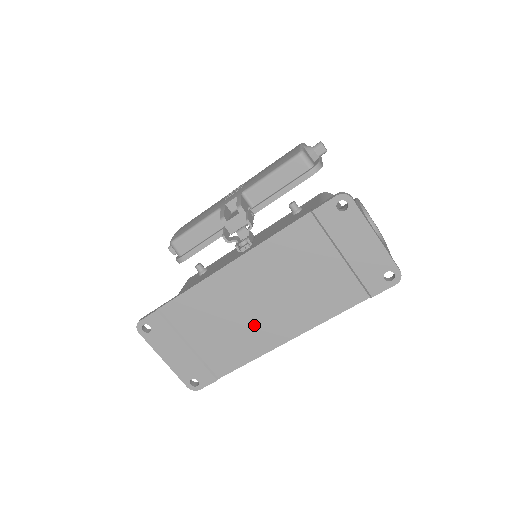
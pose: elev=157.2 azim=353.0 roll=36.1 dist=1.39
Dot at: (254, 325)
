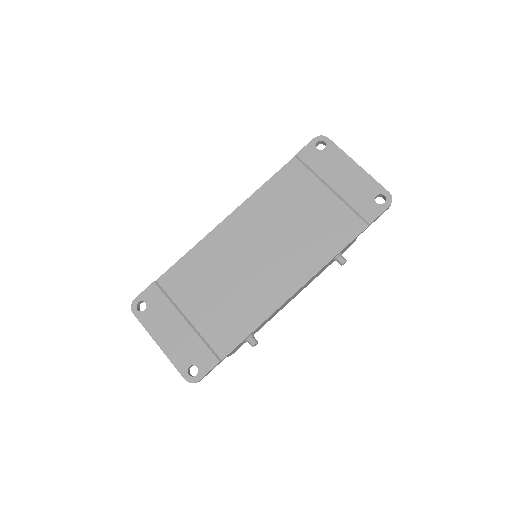
Dot at: (256, 281)
